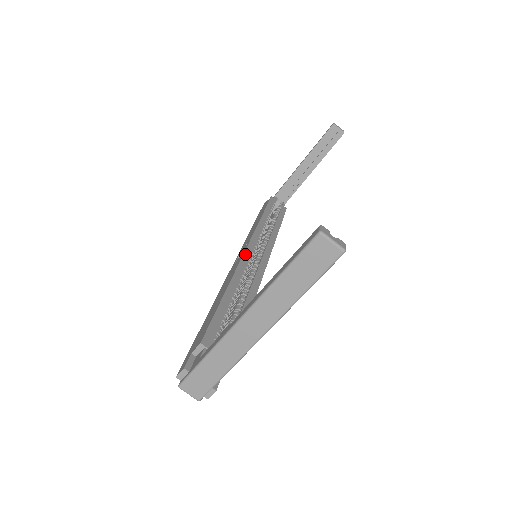
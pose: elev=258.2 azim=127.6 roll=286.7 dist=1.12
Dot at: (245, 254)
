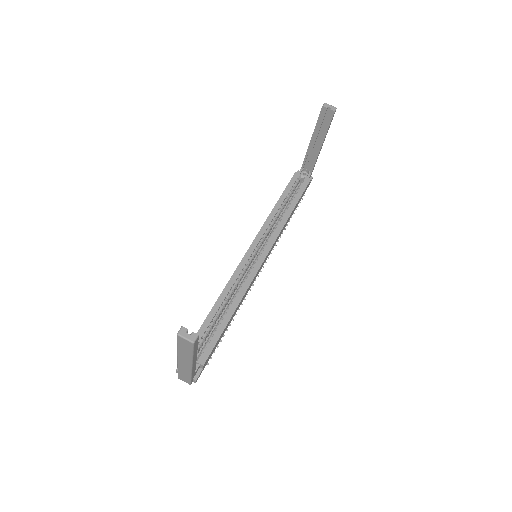
Dot at: (242, 261)
